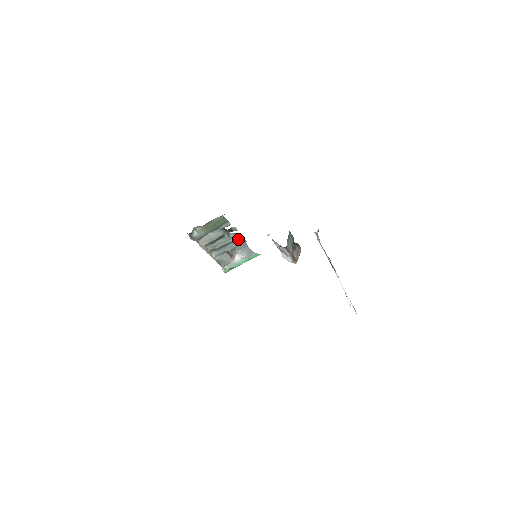
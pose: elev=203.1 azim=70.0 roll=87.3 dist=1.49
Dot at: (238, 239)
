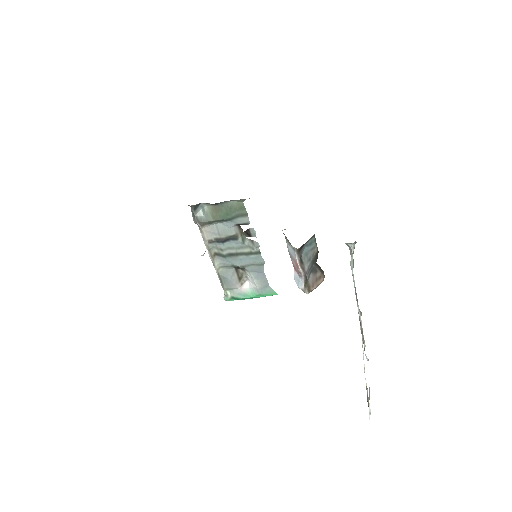
Dot at: (254, 253)
